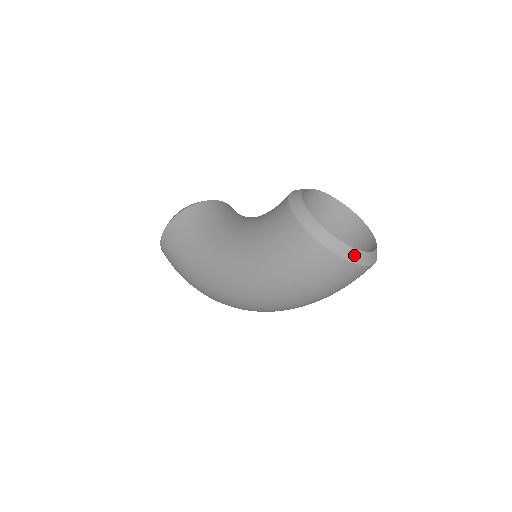
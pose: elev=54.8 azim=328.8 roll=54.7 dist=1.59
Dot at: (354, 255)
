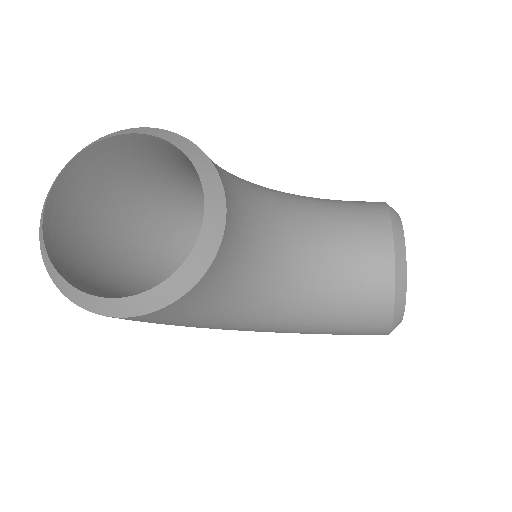
Dot at: occluded
